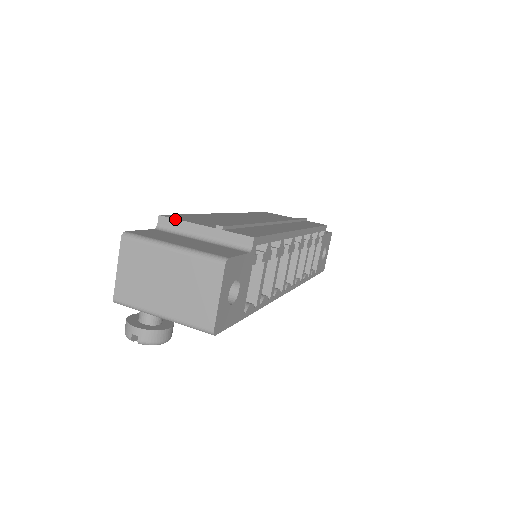
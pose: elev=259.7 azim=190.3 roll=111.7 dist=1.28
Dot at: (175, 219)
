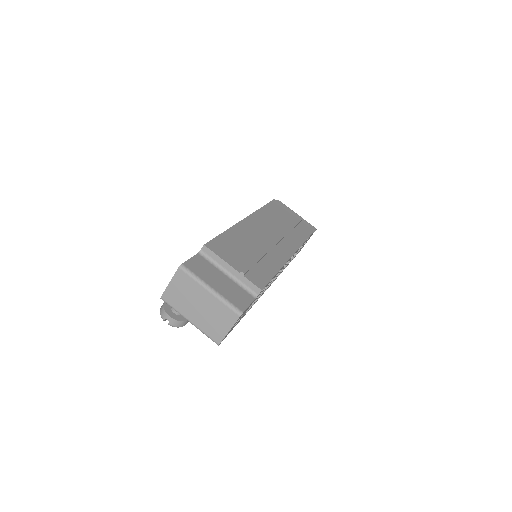
Dot at: (214, 253)
